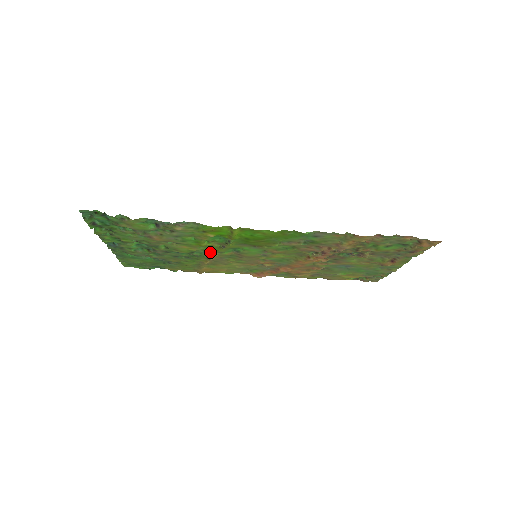
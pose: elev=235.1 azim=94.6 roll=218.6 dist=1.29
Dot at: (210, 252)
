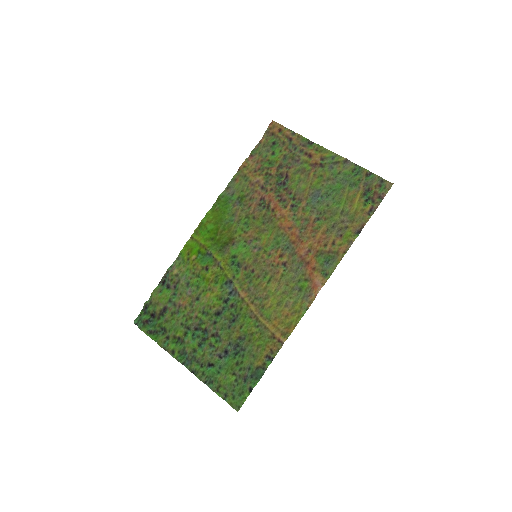
Dot at: (233, 289)
